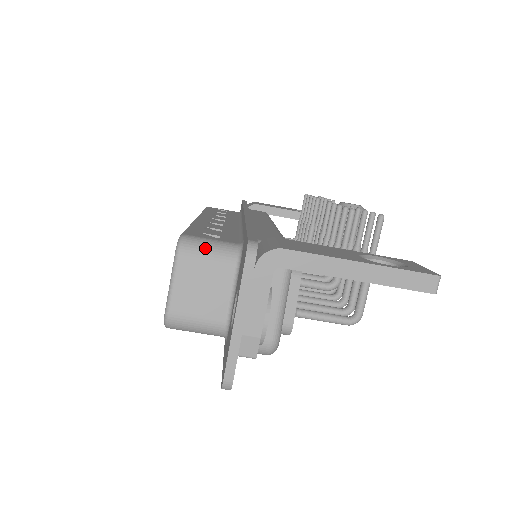
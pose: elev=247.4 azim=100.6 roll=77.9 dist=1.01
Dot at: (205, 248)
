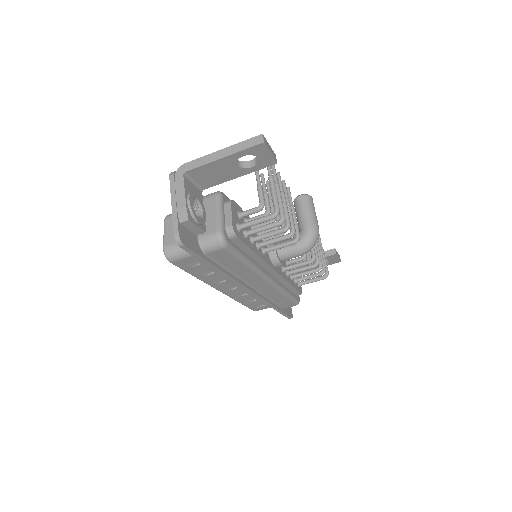
Dot at: occluded
